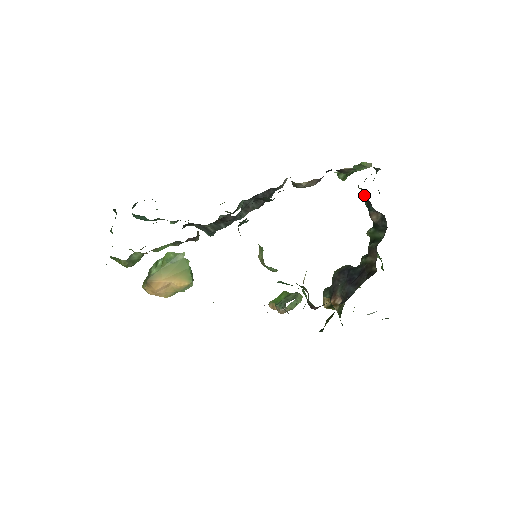
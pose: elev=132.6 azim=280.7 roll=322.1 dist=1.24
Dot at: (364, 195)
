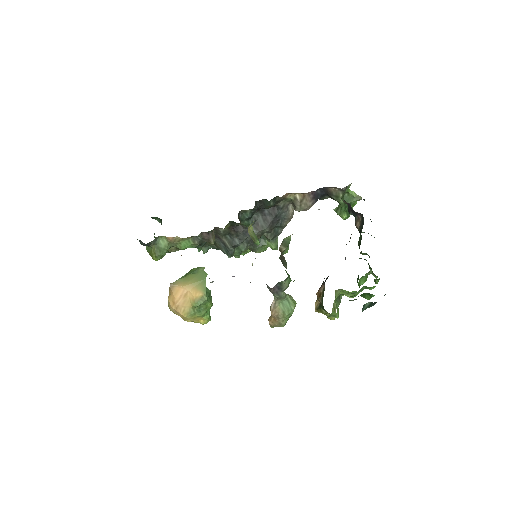
Dot at: (349, 208)
